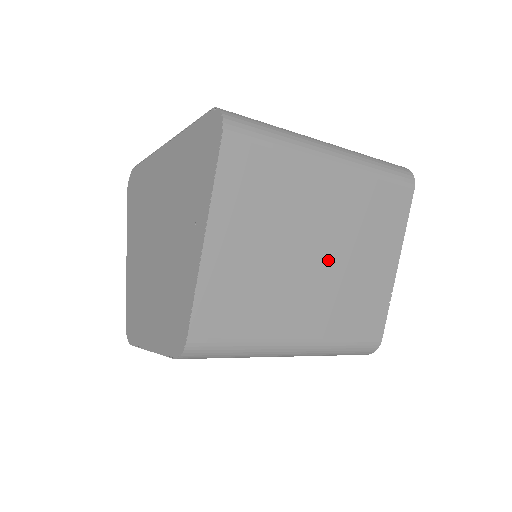
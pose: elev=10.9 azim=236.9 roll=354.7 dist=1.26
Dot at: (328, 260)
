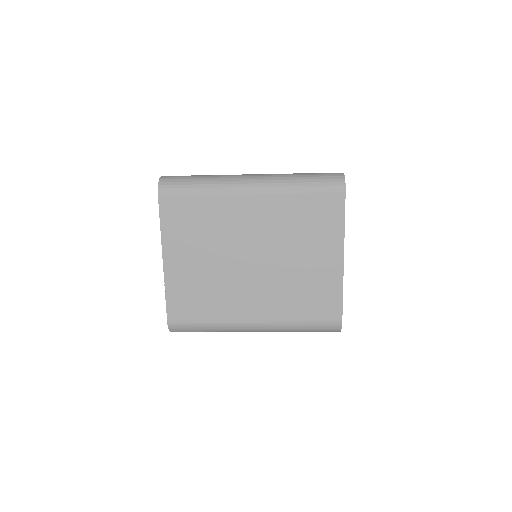
Dot at: (266, 262)
